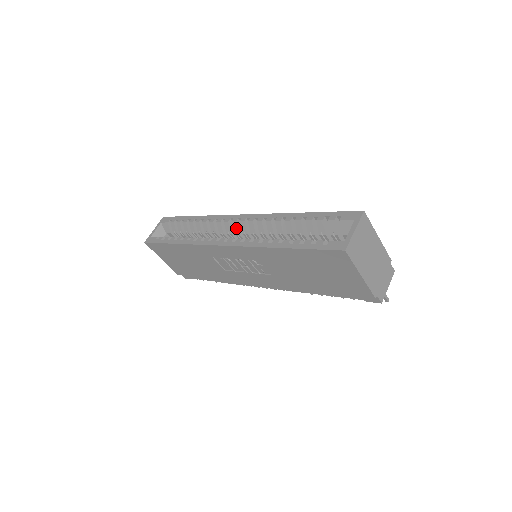
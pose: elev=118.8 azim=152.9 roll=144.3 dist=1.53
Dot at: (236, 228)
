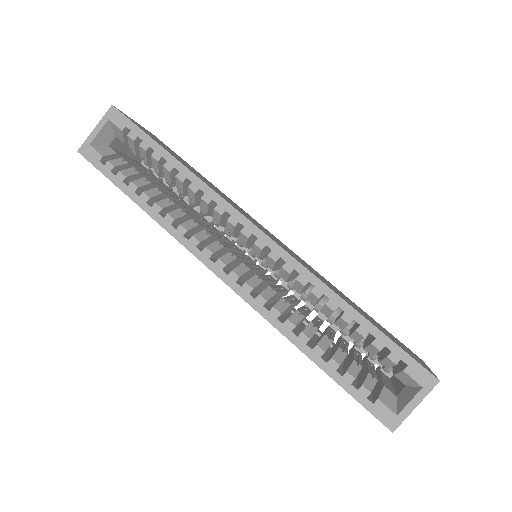
Dot at: (244, 241)
